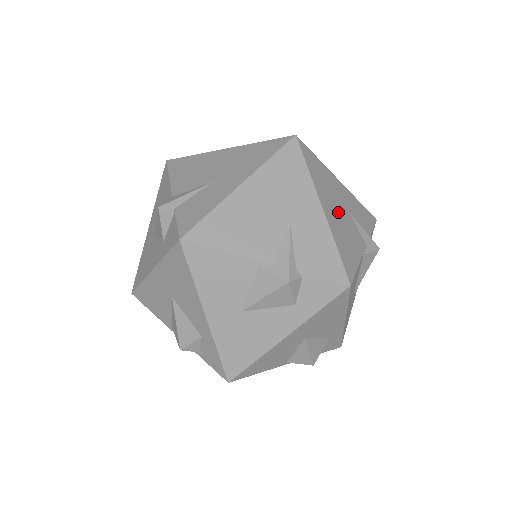
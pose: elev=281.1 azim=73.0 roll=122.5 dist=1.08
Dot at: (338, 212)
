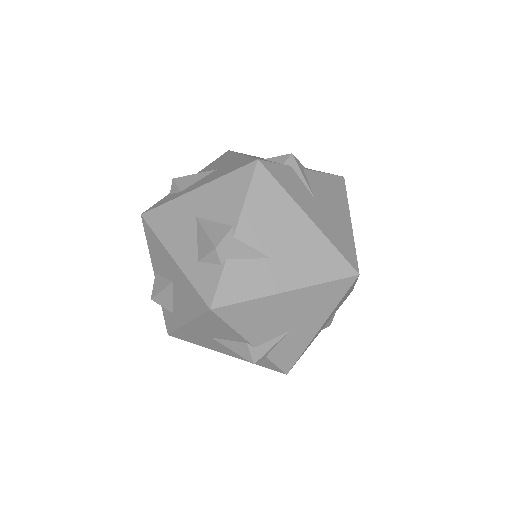
Dot at: occluded
